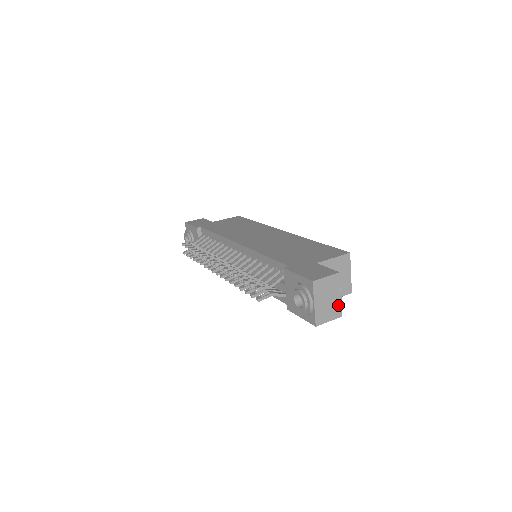
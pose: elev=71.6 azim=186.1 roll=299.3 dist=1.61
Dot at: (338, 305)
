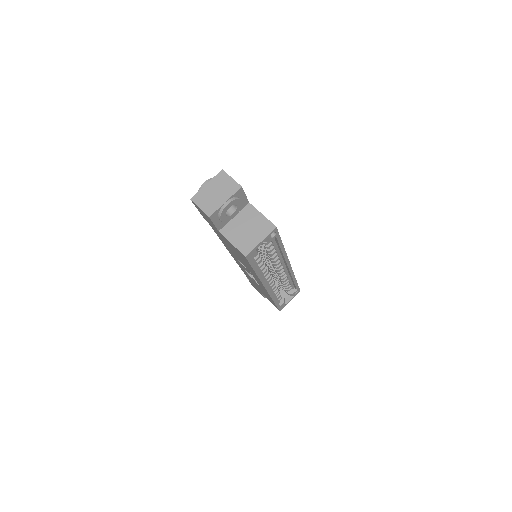
Dot at: (217, 206)
